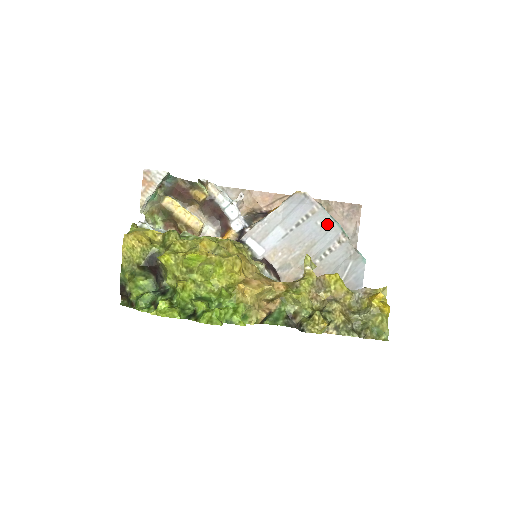
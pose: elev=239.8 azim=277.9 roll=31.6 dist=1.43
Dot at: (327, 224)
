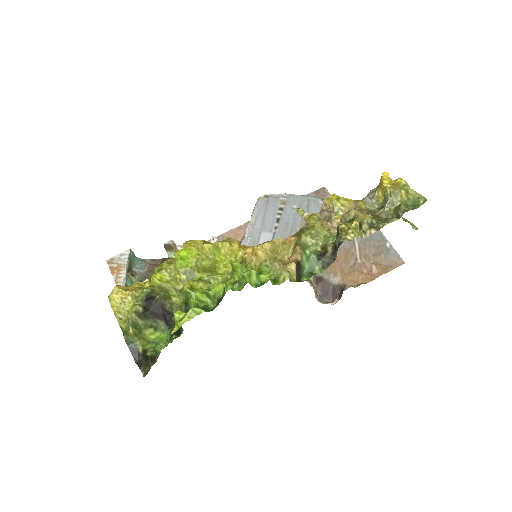
Dot at: (303, 202)
